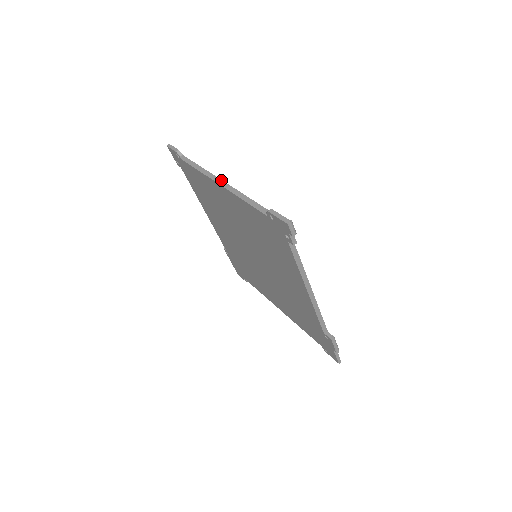
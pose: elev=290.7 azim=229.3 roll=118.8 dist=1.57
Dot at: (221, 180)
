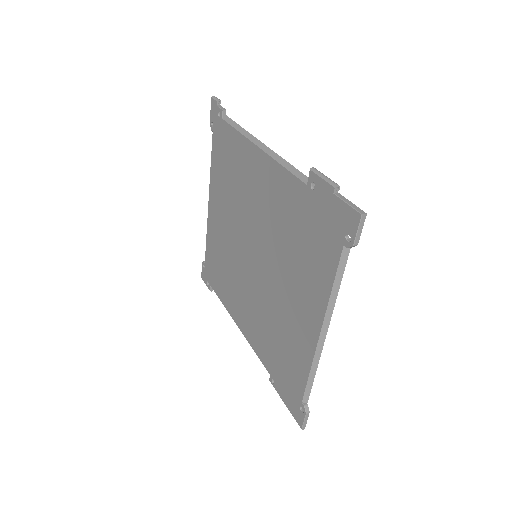
Dot at: occluded
